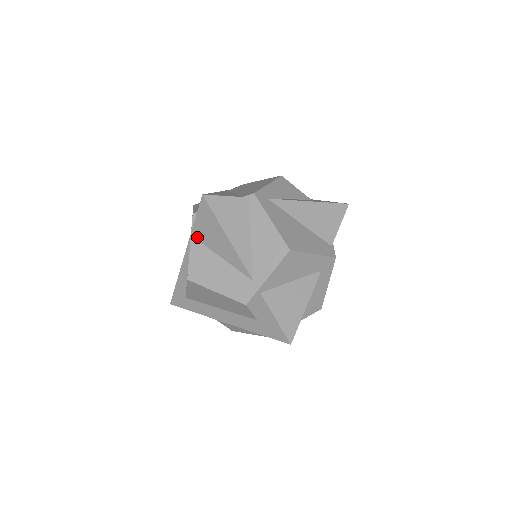
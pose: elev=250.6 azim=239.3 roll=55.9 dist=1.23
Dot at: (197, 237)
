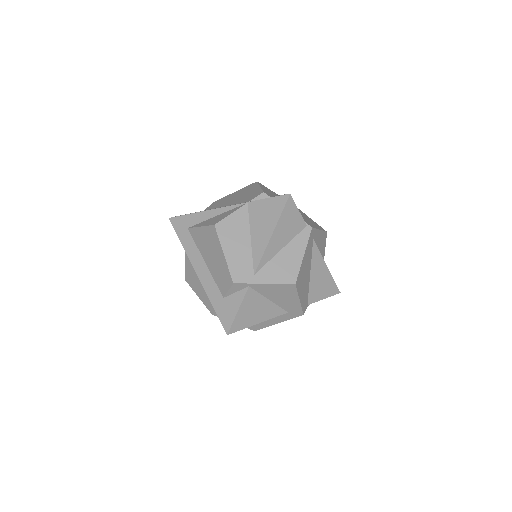
Dot at: (251, 209)
